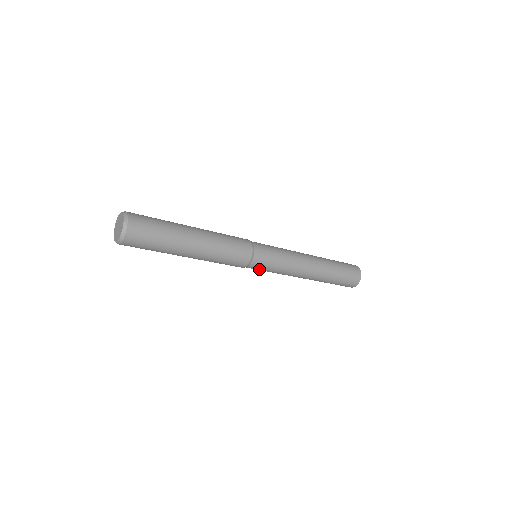
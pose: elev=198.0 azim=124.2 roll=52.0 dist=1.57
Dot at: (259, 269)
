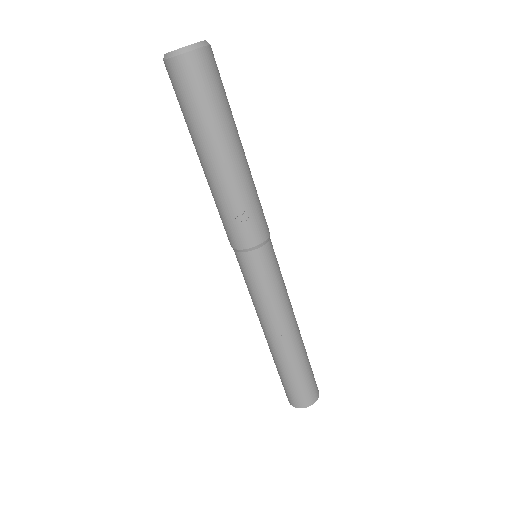
Dot at: (272, 262)
